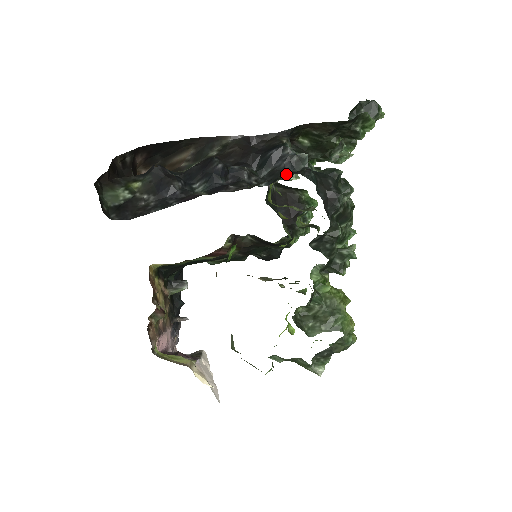
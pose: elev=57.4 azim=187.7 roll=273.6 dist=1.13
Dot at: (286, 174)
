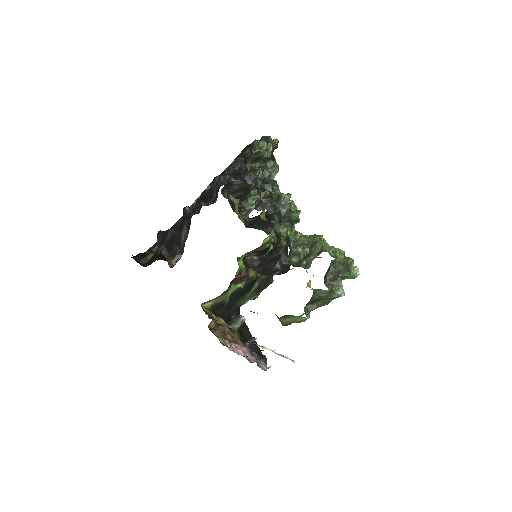
Dot at: occluded
